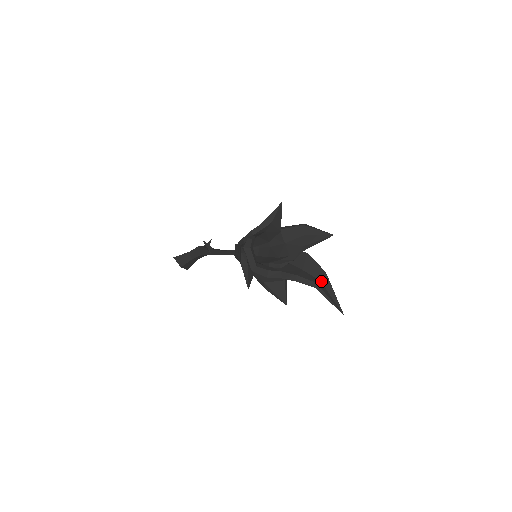
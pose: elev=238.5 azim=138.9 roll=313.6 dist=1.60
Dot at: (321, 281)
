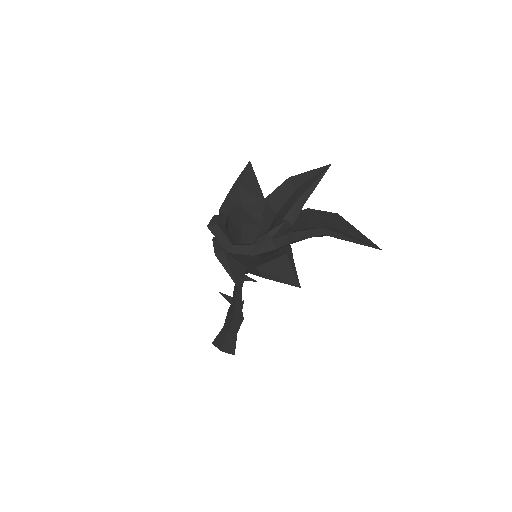
Dot at: (334, 227)
